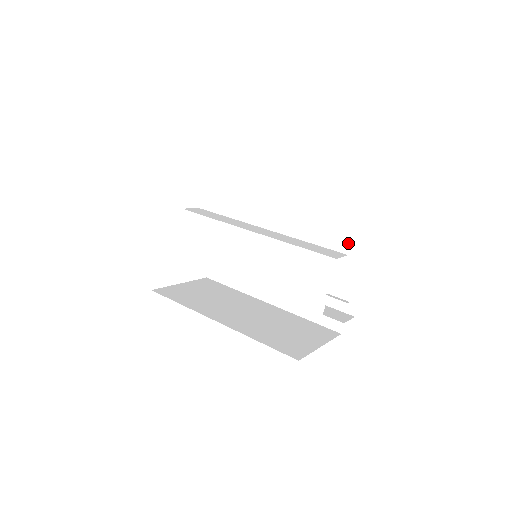
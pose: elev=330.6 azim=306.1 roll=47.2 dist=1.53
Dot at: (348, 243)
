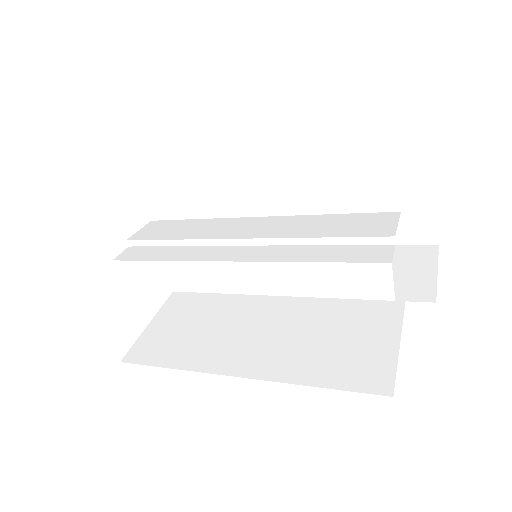
Dot at: occluded
